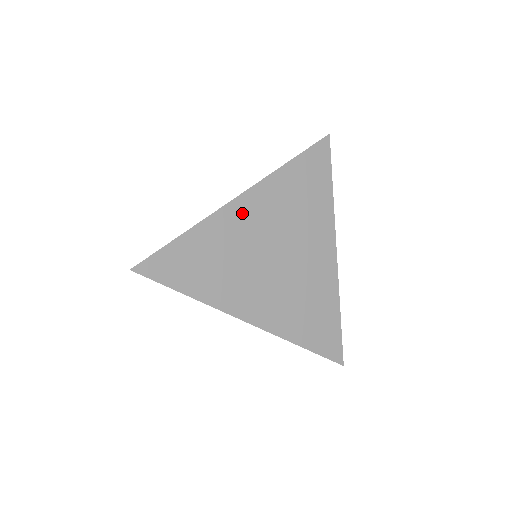
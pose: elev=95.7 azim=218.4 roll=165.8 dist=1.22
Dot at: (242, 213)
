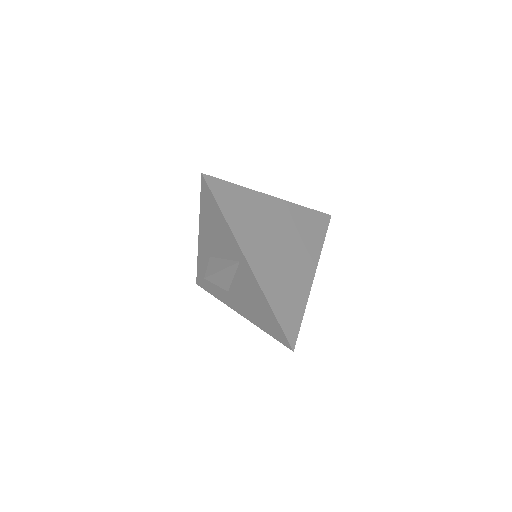
Dot at: (272, 206)
